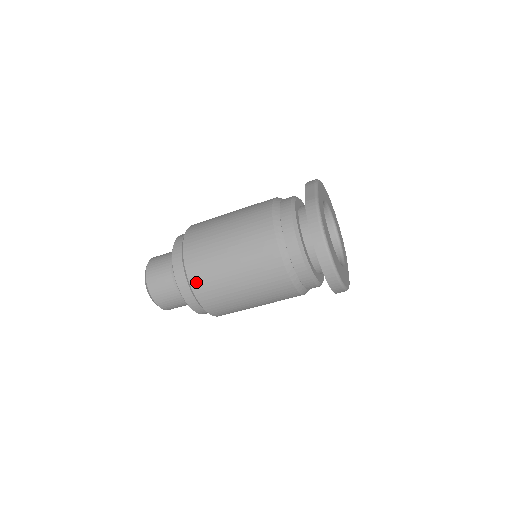
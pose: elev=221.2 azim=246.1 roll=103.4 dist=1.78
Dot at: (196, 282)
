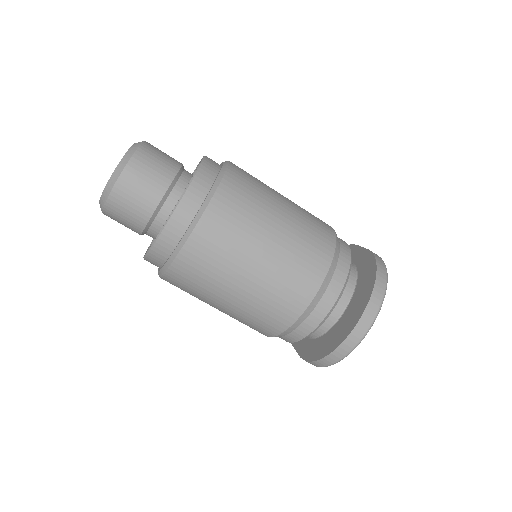
Dot at: (221, 204)
